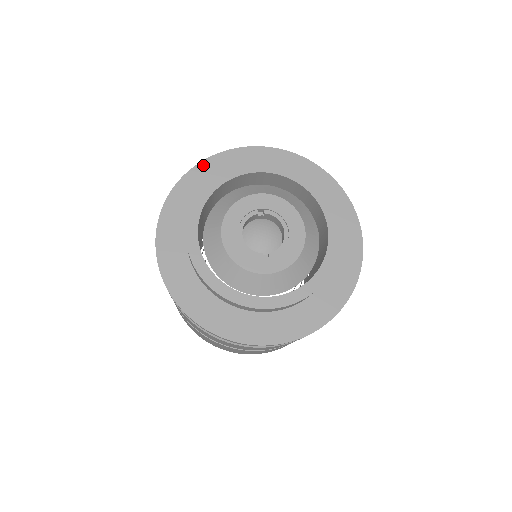
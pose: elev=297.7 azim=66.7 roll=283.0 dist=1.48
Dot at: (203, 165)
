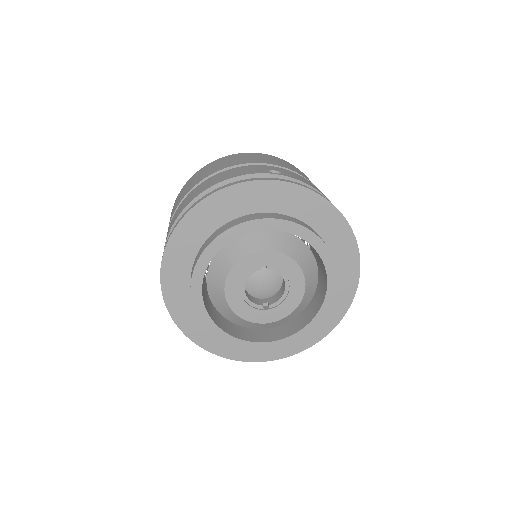
Dot at: (203, 205)
